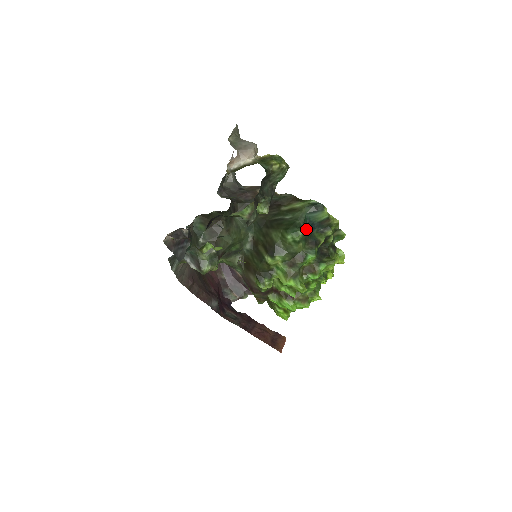
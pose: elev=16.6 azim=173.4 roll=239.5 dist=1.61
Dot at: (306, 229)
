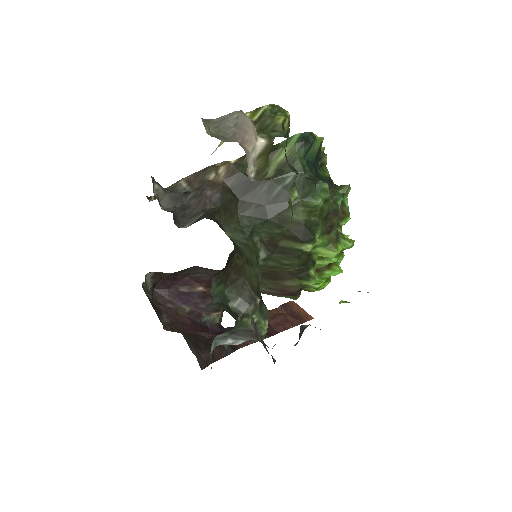
Dot at: (316, 176)
